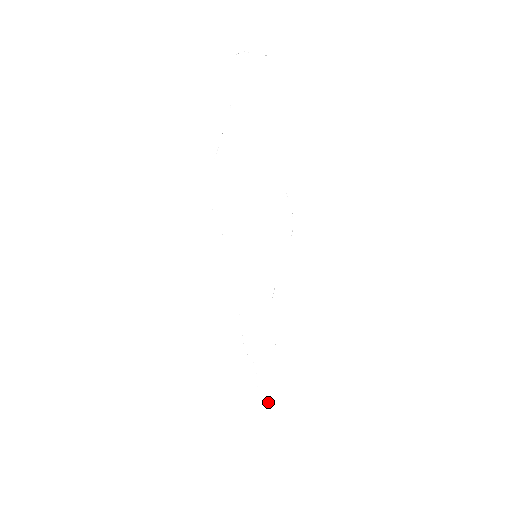
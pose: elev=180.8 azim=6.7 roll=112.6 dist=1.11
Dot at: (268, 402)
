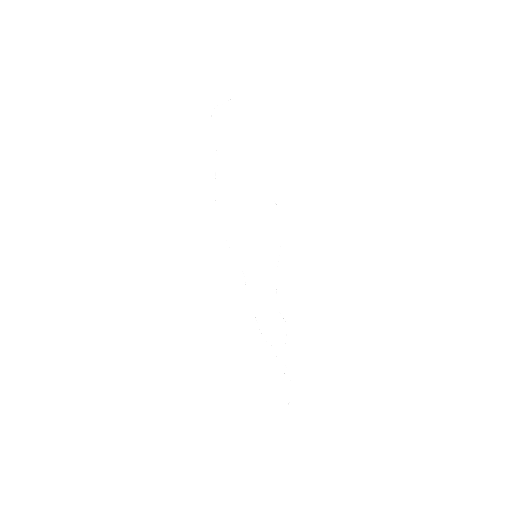
Dot at: (290, 378)
